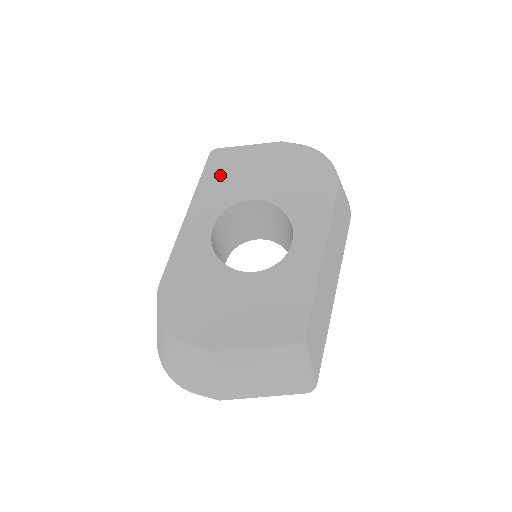
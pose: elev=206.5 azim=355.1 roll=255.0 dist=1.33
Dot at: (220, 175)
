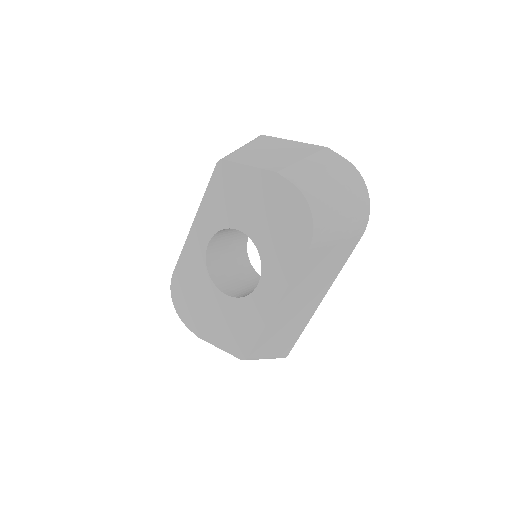
Dot at: (220, 193)
